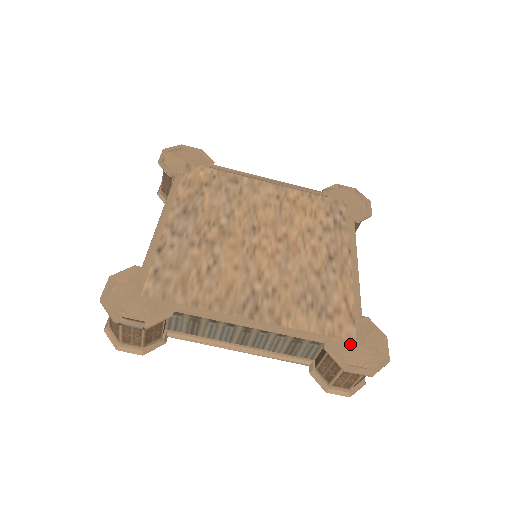
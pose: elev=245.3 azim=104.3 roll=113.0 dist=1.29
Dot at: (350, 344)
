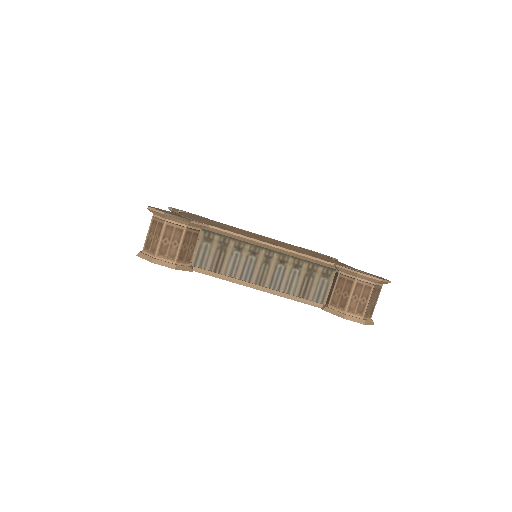
Dot at: occluded
